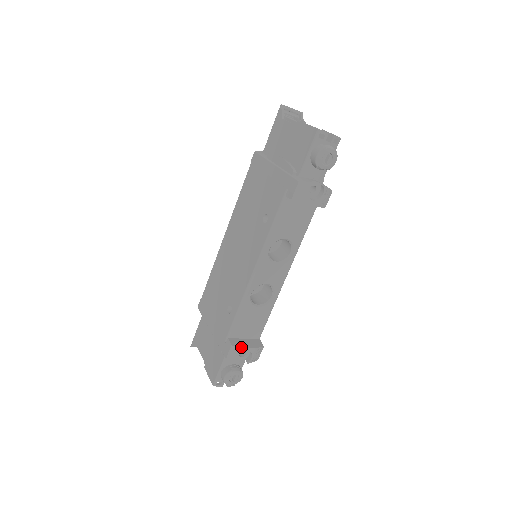
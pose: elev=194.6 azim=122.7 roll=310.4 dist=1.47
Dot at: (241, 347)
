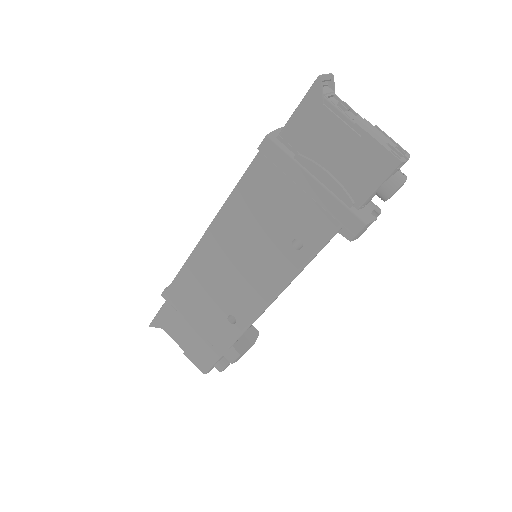
Dot at: (247, 350)
